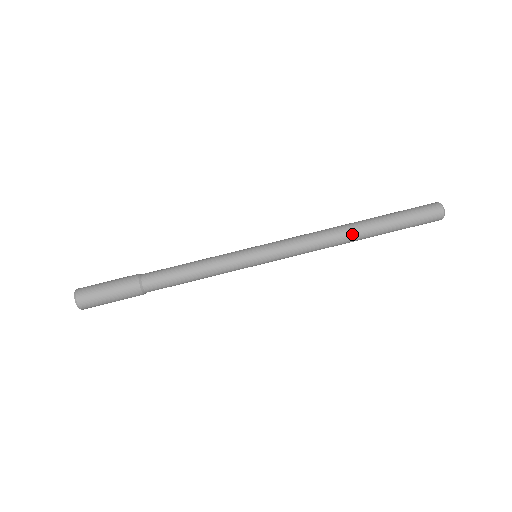
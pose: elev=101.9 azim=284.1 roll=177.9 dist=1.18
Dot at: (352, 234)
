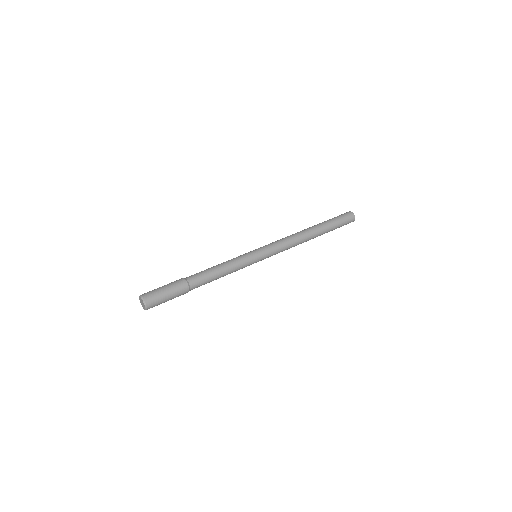
Dot at: (308, 231)
